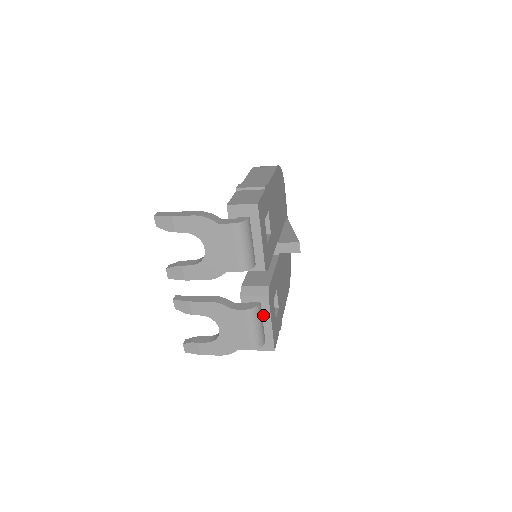
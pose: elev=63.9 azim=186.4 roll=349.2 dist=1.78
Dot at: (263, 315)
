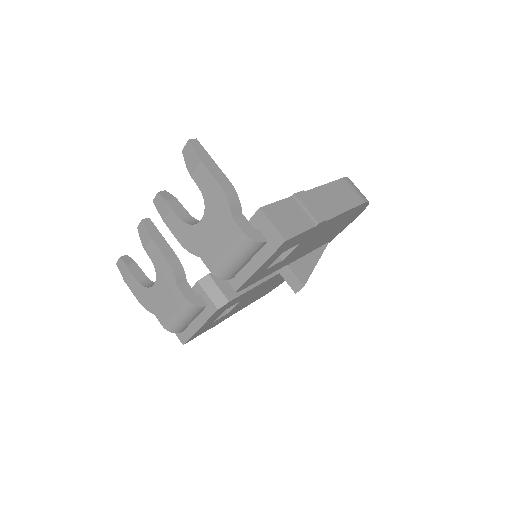
Dot at: (200, 315)
